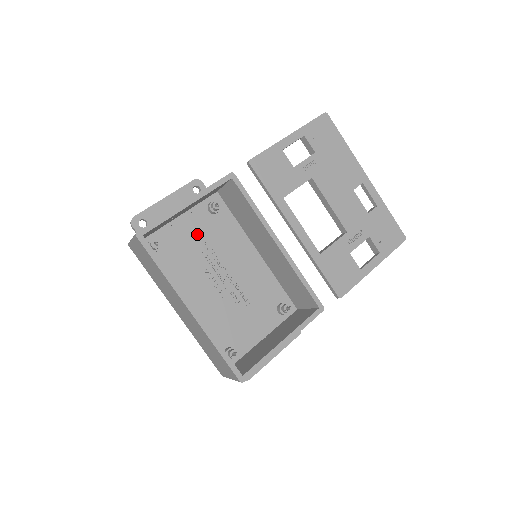
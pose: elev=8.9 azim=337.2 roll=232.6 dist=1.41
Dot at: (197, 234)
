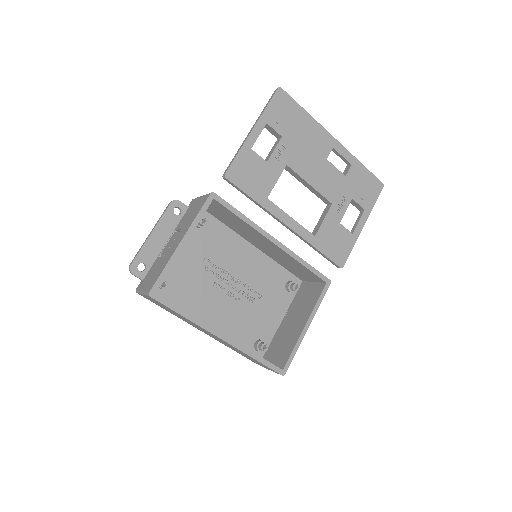
Dot at: (194, 254)
